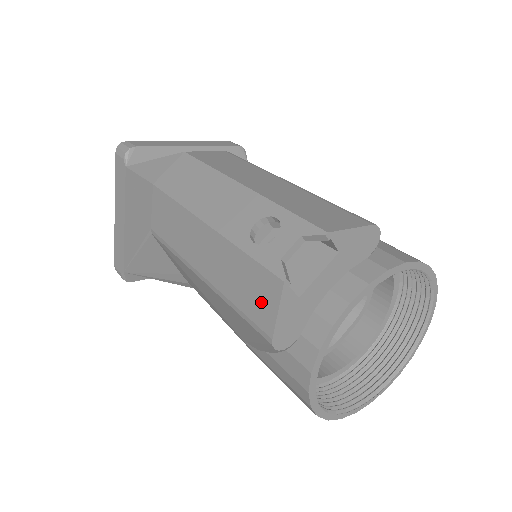
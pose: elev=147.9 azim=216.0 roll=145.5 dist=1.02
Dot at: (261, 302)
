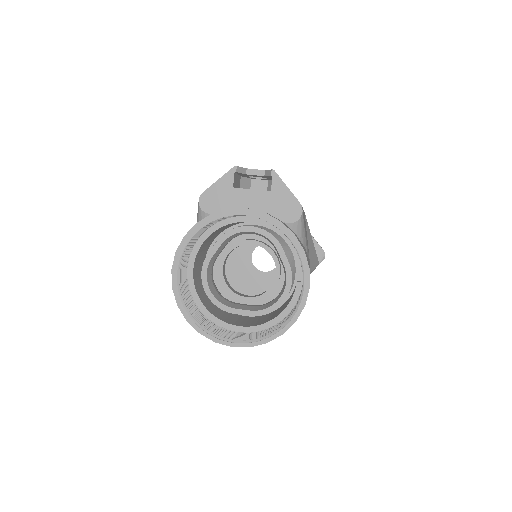
Dot at: occluded
